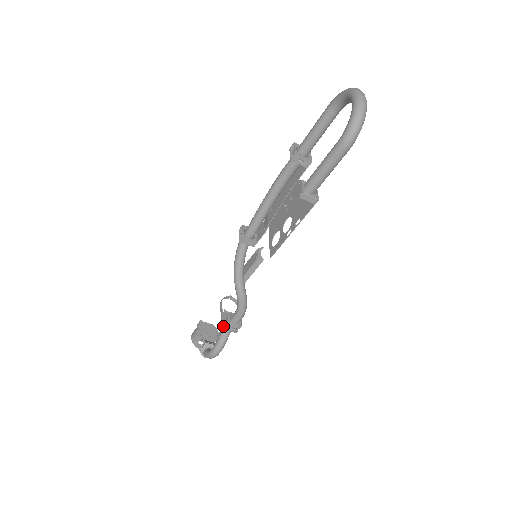
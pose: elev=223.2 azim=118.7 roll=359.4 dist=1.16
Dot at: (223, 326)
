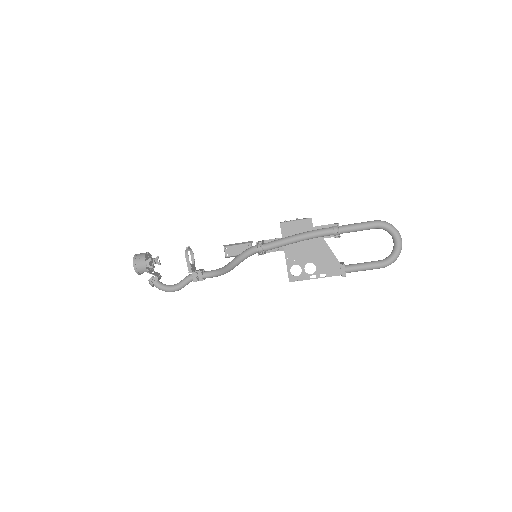
Dot at: (194, 280)
